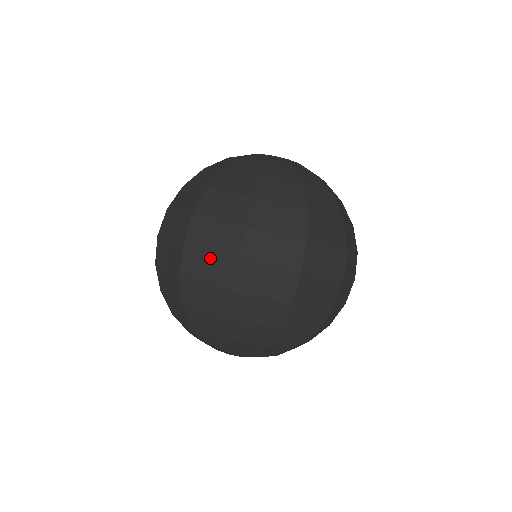
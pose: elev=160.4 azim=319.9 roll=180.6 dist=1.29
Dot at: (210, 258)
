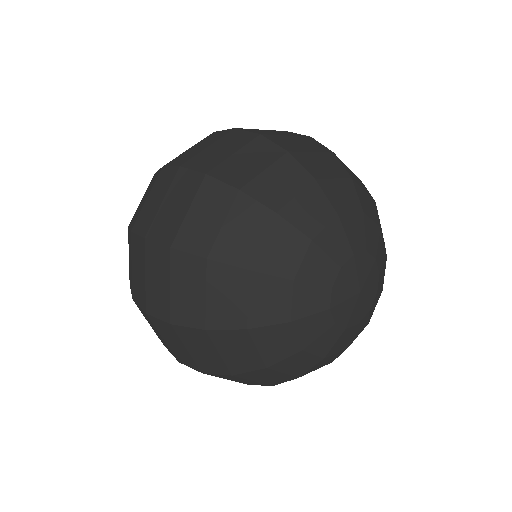
Dot at: (215, 146)
